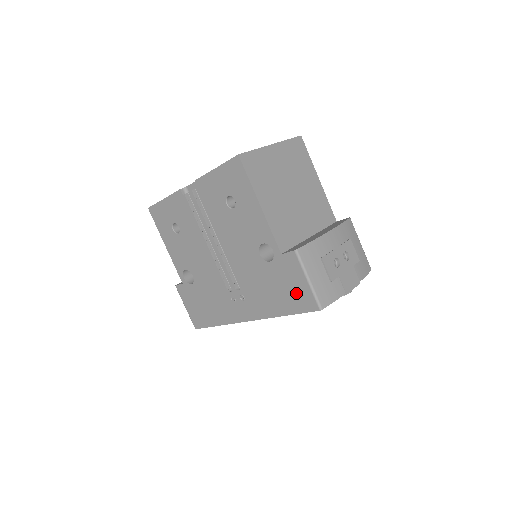
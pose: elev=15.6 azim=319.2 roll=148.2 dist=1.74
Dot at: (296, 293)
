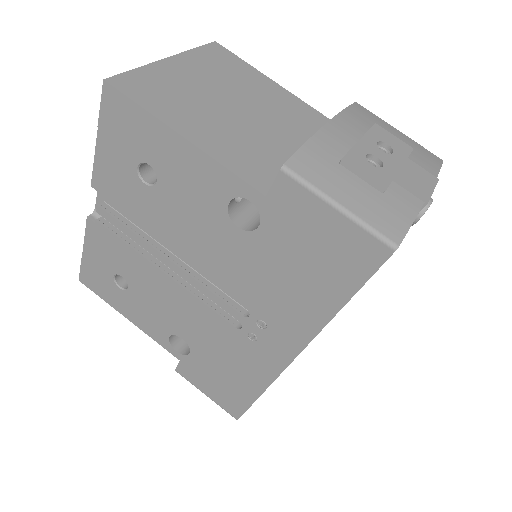
Dot at: (333, 250)
